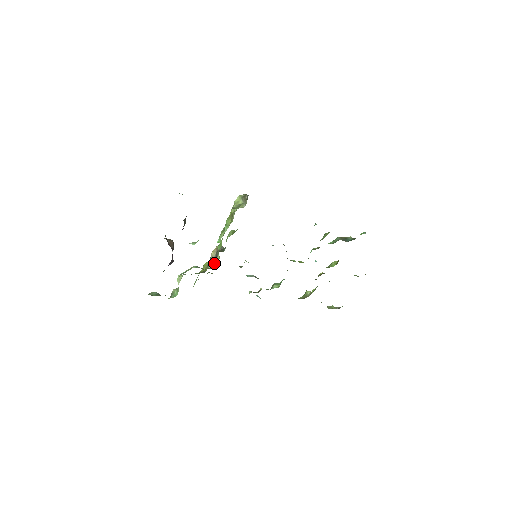
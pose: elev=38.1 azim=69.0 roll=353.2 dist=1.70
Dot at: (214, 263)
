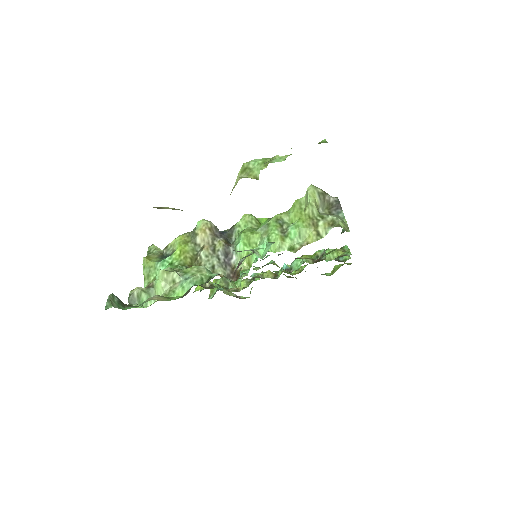
Dot at: (225, 265)
